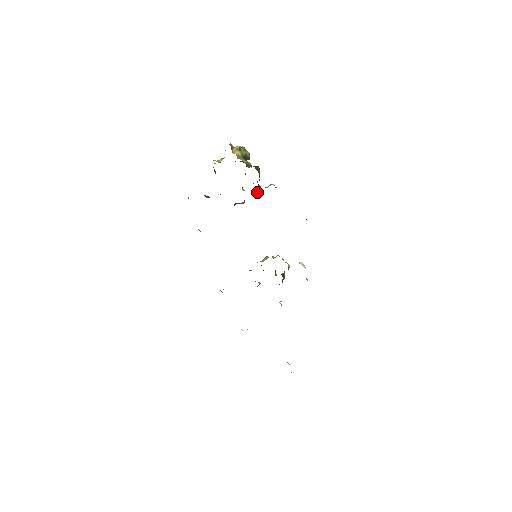
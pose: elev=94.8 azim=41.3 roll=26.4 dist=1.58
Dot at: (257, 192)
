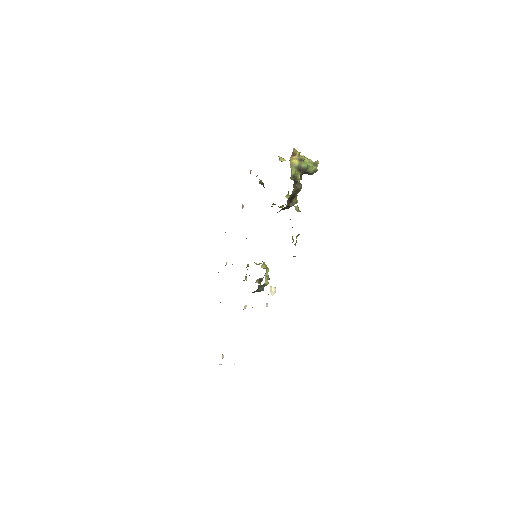
Dot at: (288, 205)
